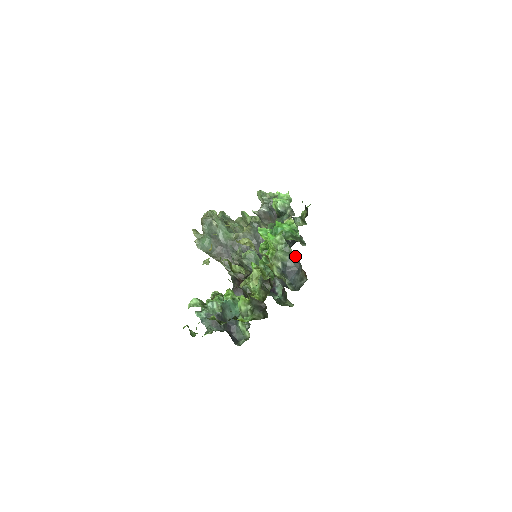
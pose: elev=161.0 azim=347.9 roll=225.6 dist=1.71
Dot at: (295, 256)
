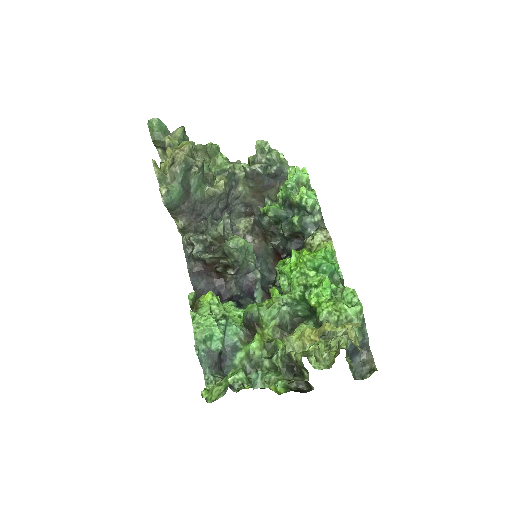
Dot at: (368, 338)
